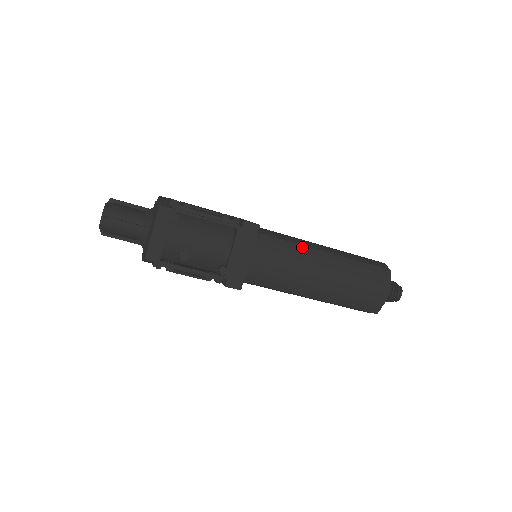
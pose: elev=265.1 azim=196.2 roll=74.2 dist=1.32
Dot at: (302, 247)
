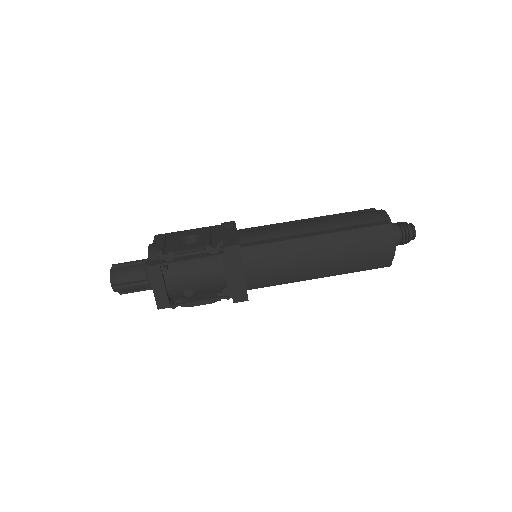
Dot at: (290, 242)
